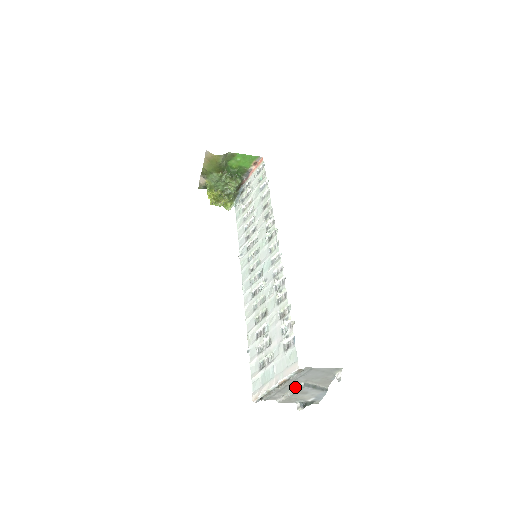
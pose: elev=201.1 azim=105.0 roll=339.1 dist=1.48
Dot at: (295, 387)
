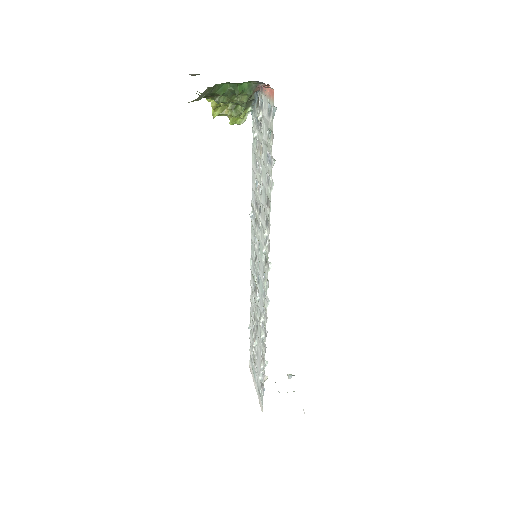
Dot at: occluded
